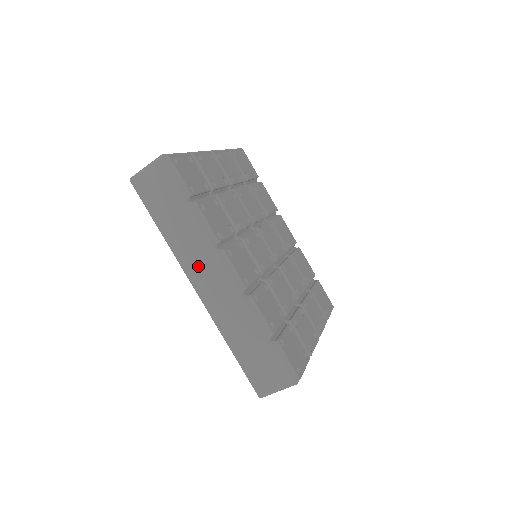
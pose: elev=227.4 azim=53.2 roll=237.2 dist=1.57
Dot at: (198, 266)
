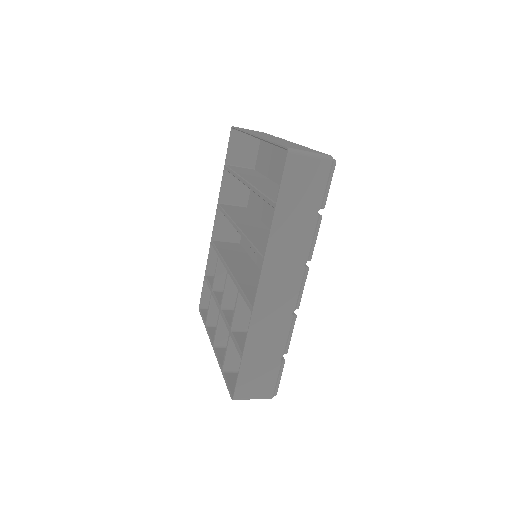
Dot at: (279, 268)
